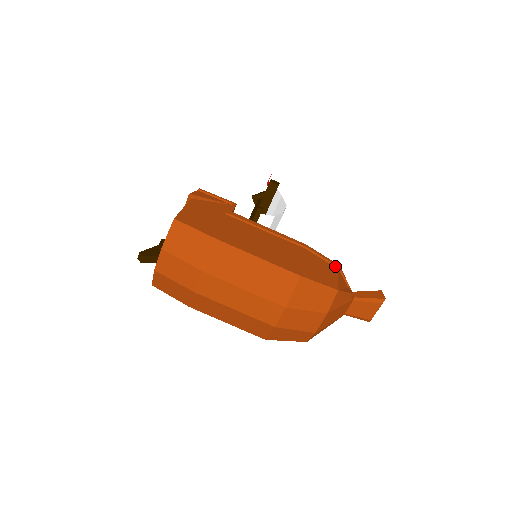
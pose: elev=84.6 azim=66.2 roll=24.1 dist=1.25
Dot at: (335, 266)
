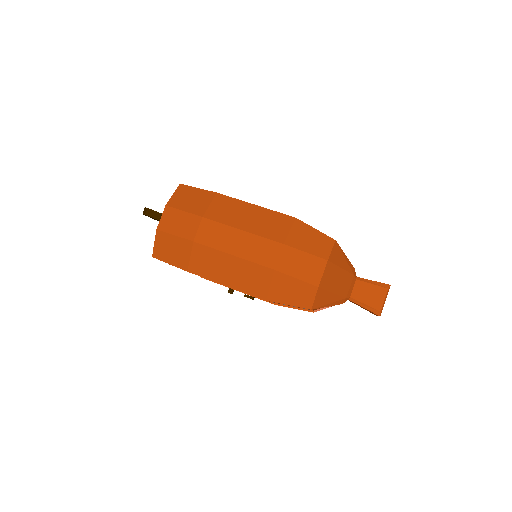
Dot at: occluded
